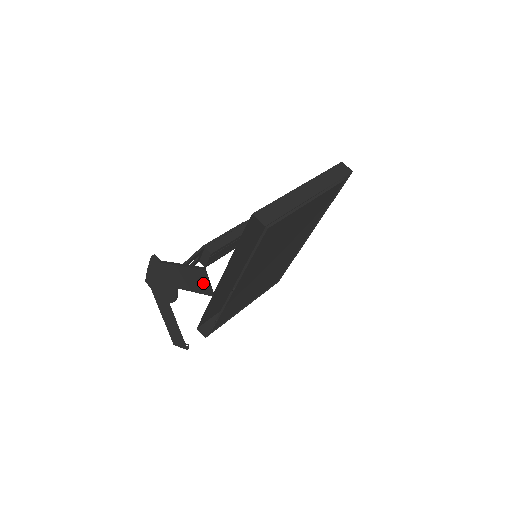
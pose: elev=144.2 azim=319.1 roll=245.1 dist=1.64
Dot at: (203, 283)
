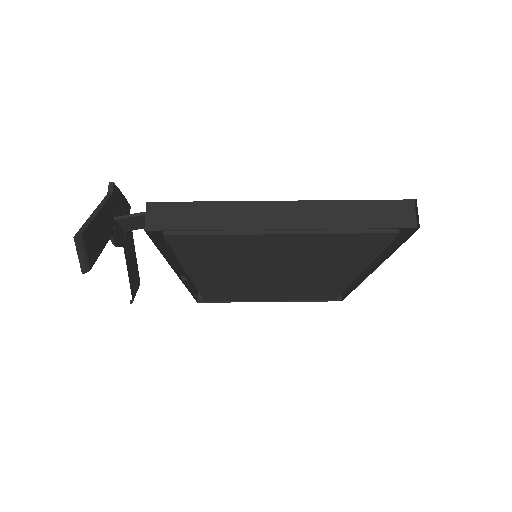
Dot at: occluded
